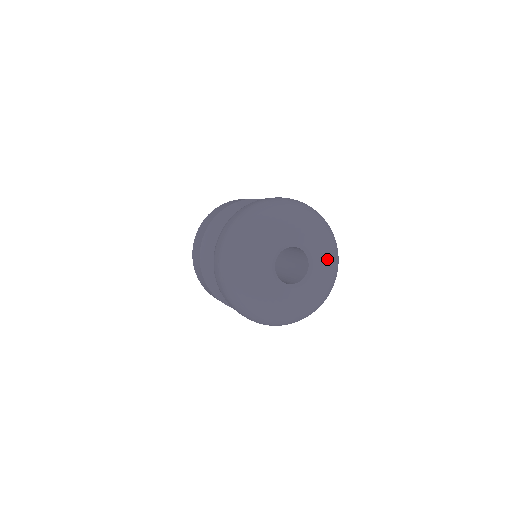
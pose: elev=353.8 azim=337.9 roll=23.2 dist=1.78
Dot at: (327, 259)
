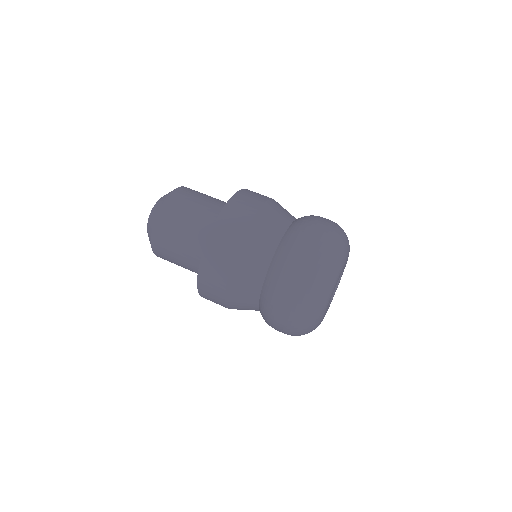
Dot at: occluded
